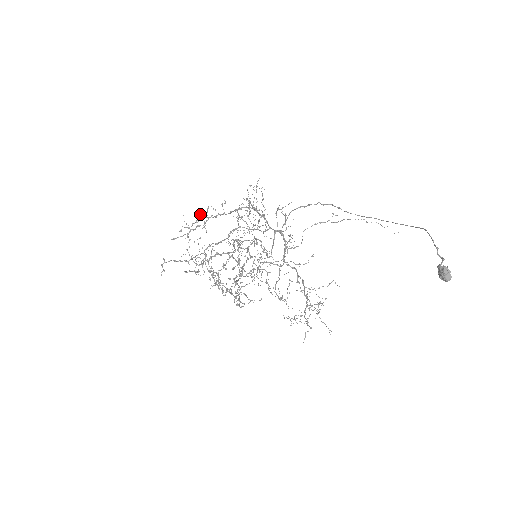
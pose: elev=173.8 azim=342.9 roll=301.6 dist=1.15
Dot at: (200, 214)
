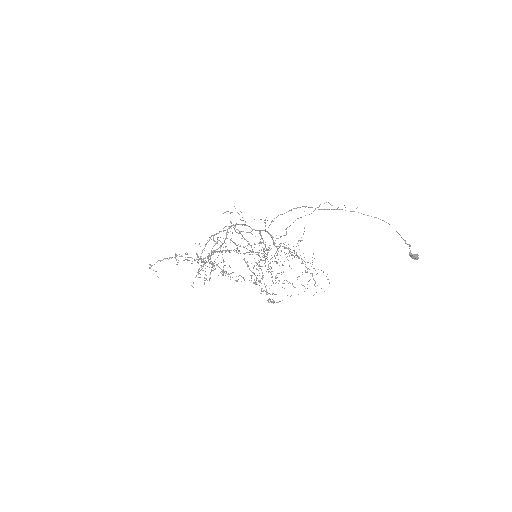
Dot at: occluded
